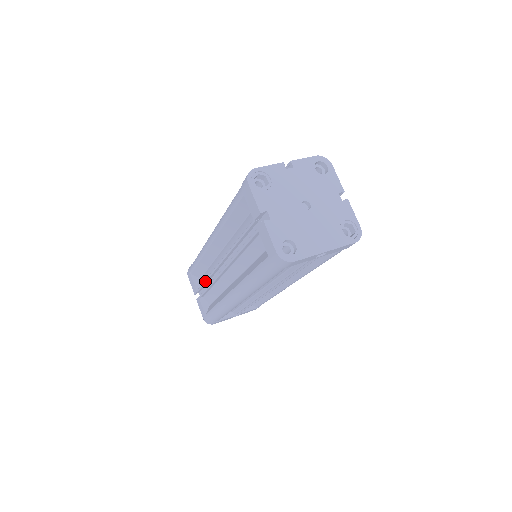
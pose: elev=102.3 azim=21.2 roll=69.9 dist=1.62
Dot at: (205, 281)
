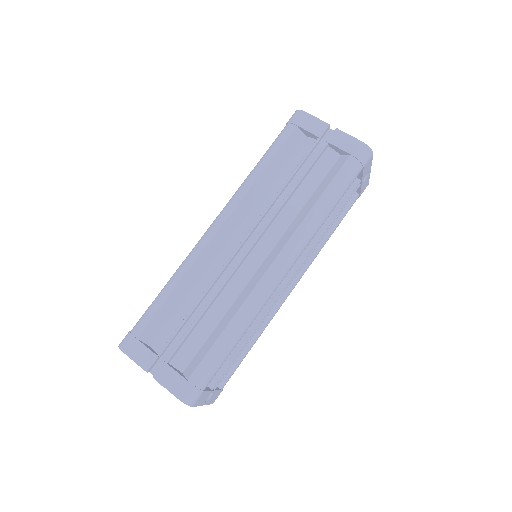
Dot at: (193, 308)
